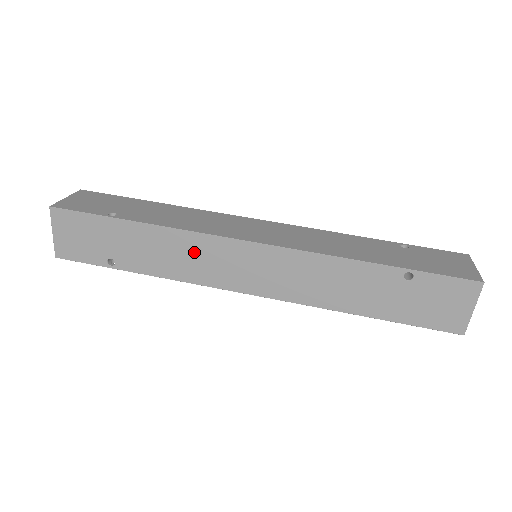
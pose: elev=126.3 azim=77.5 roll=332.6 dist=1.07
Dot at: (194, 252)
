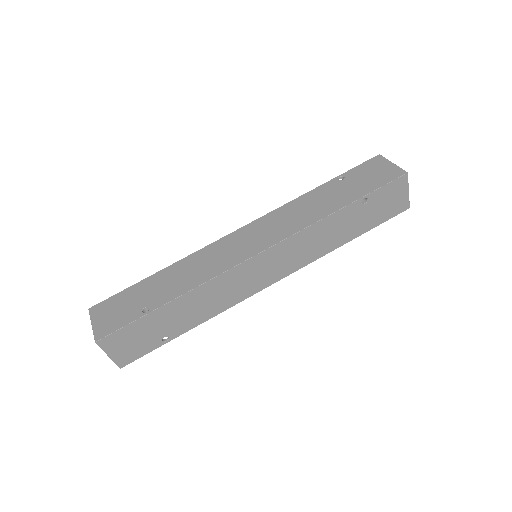
Dot at: (222, 288)
